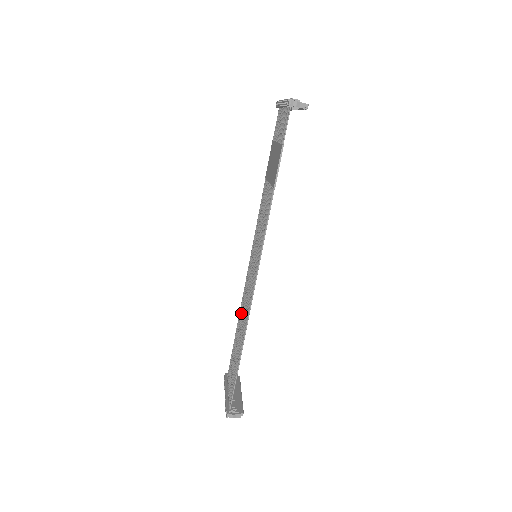
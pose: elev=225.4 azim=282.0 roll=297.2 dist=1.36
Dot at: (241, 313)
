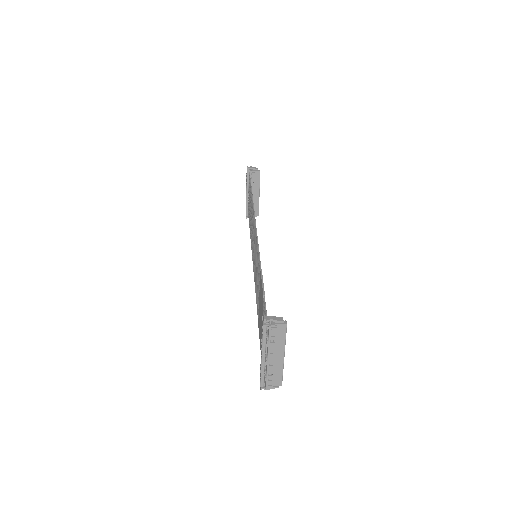
Dot at: occluded
